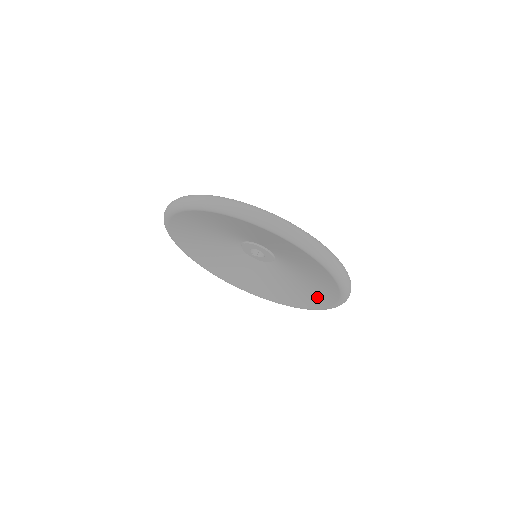
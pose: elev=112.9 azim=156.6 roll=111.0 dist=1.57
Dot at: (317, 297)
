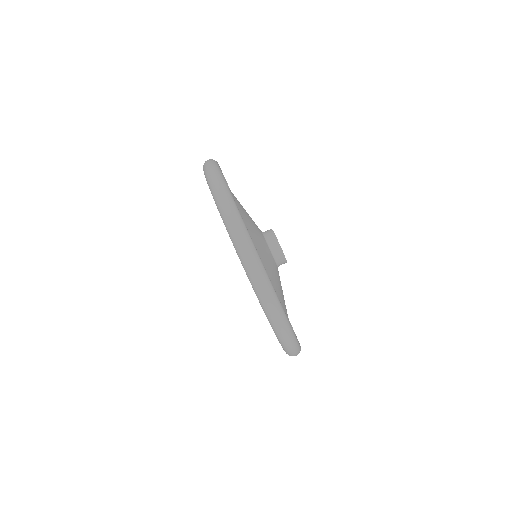
Dot at: occluded
